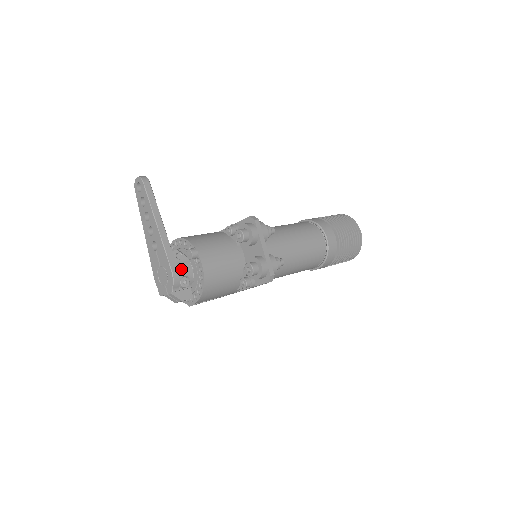
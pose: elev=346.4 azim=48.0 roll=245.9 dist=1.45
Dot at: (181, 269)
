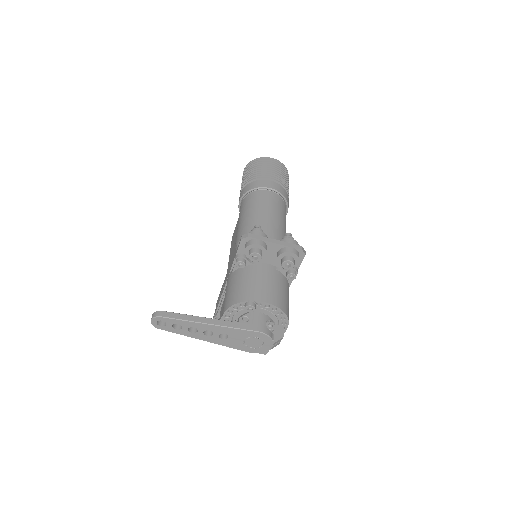
Dot at: (259, 323)
